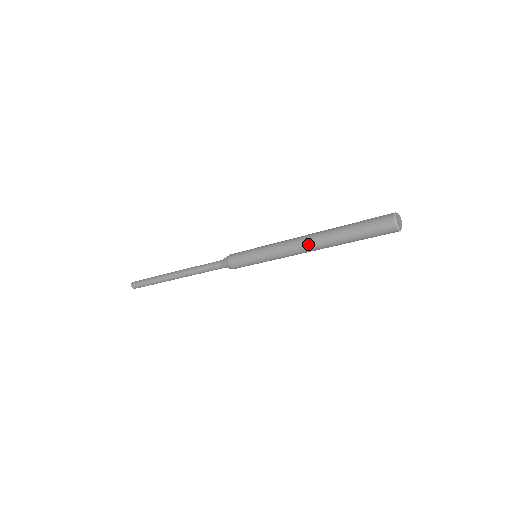
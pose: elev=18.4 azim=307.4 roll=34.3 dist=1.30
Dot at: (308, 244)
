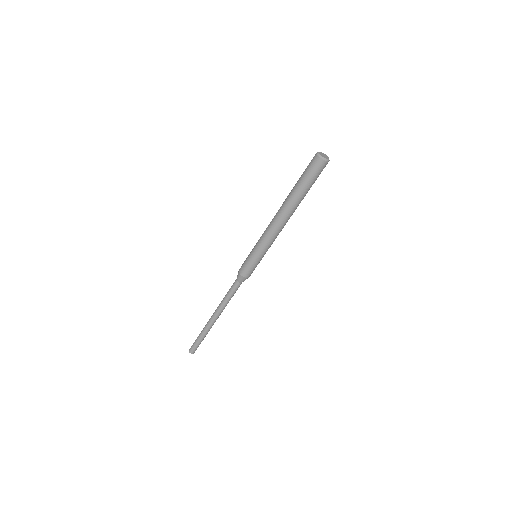
Dot at: (278, 215)
